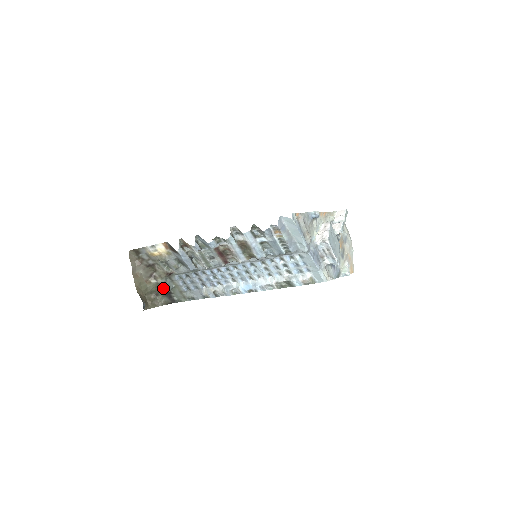
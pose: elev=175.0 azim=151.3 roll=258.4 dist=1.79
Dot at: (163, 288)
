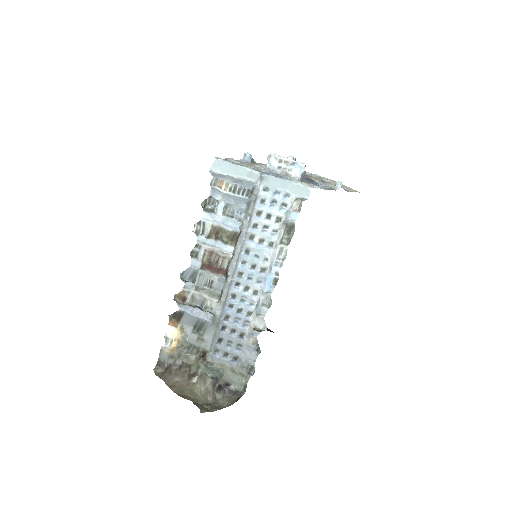
Dot at: (210, 379)
